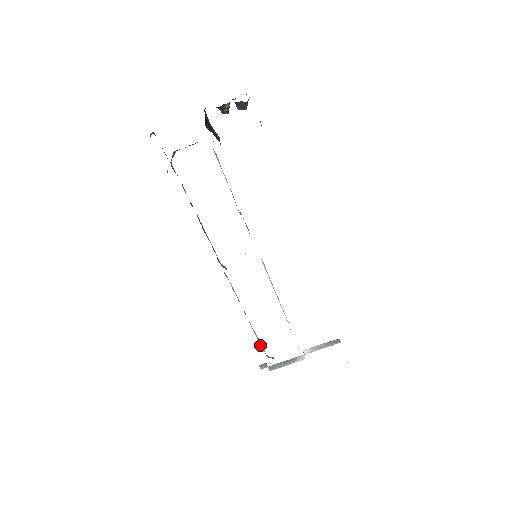
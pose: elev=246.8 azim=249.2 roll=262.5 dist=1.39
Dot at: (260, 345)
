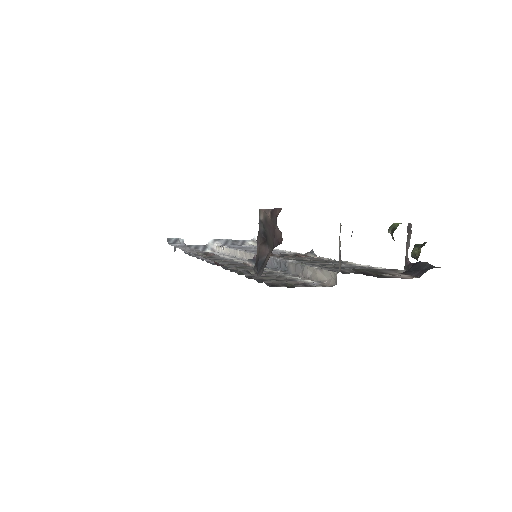
Dot at: occluded
